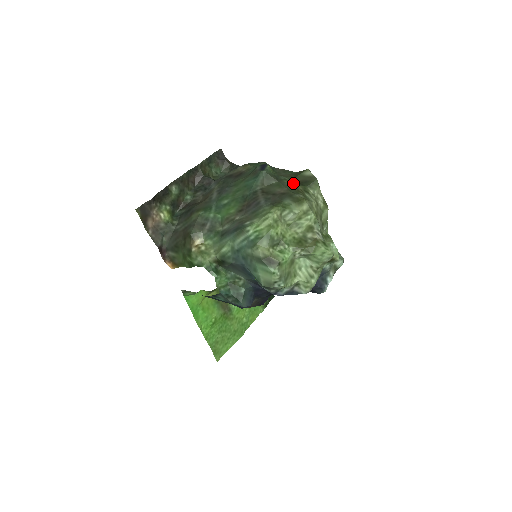
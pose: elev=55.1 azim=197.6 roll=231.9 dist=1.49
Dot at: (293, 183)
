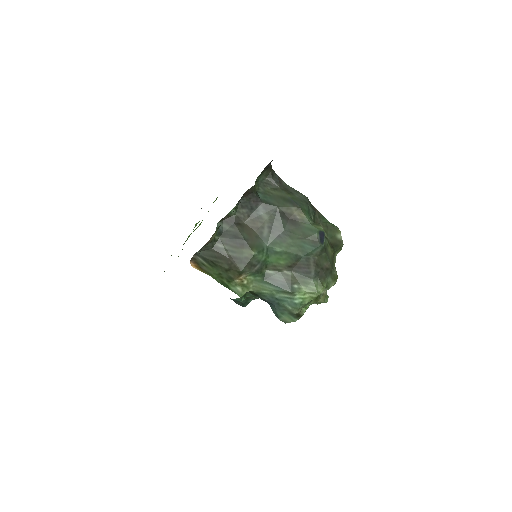
Dot at: (331, 250)
